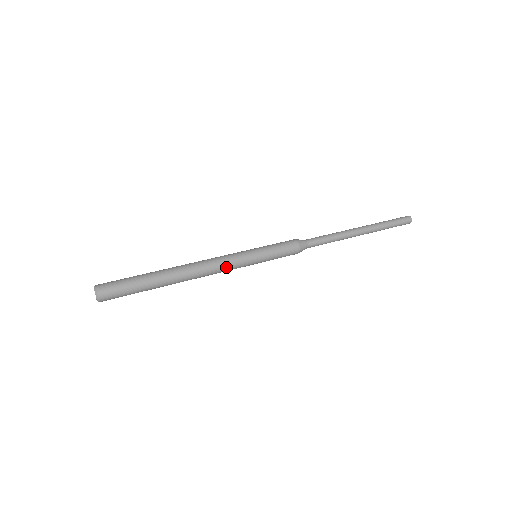
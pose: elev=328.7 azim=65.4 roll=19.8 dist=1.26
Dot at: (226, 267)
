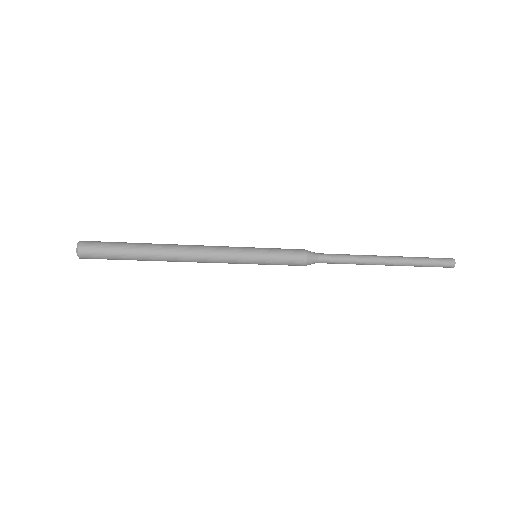
Dot at: (218, 250)
